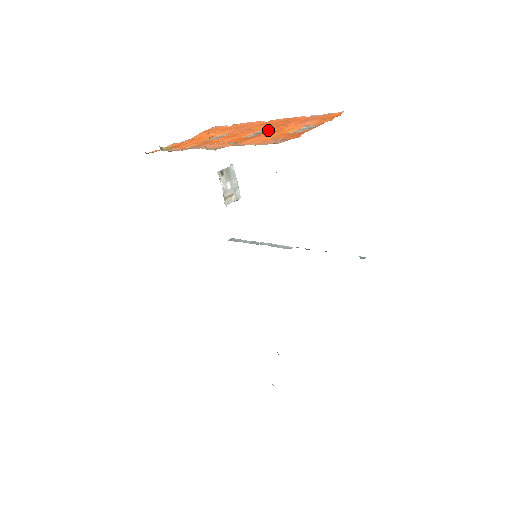
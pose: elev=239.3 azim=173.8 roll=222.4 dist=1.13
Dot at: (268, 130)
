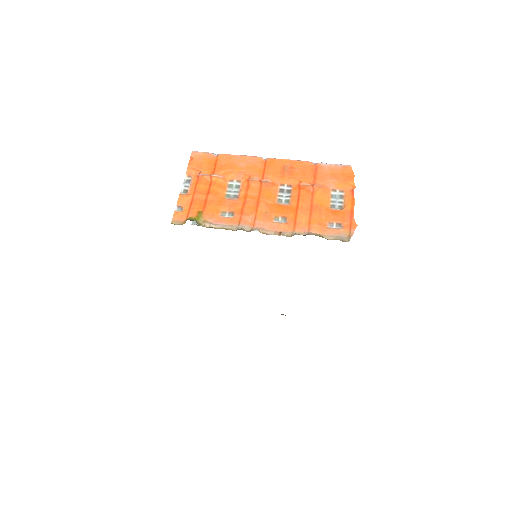
Dot at: (291, 187)
